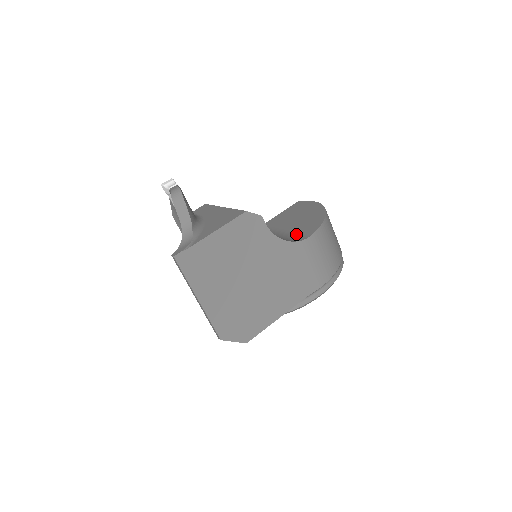
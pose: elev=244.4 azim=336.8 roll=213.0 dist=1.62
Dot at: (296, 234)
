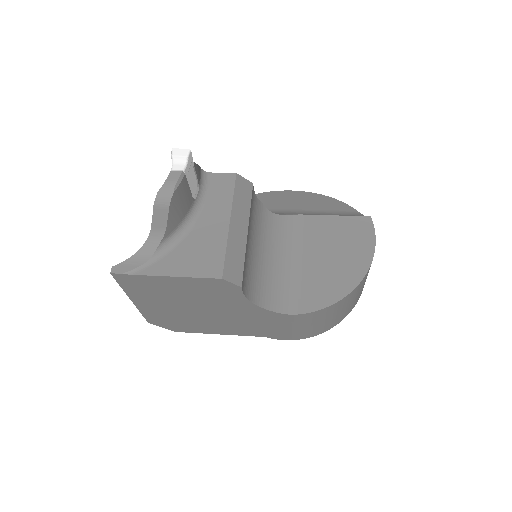
Dot at: (296, 290)
